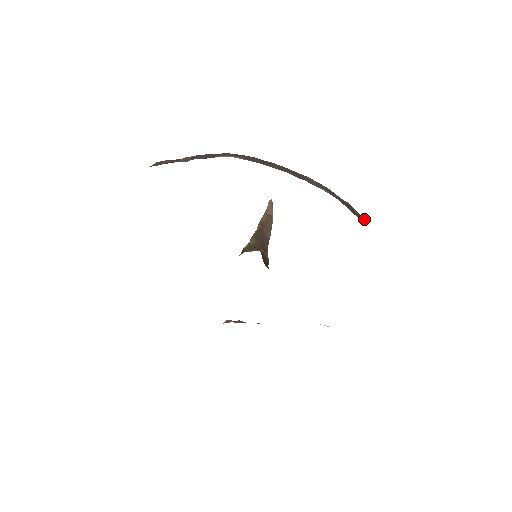
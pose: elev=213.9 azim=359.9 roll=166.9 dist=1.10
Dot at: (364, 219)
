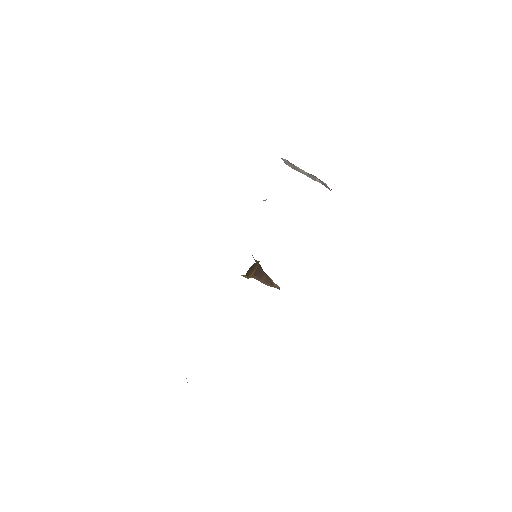
Dot at: occluded
